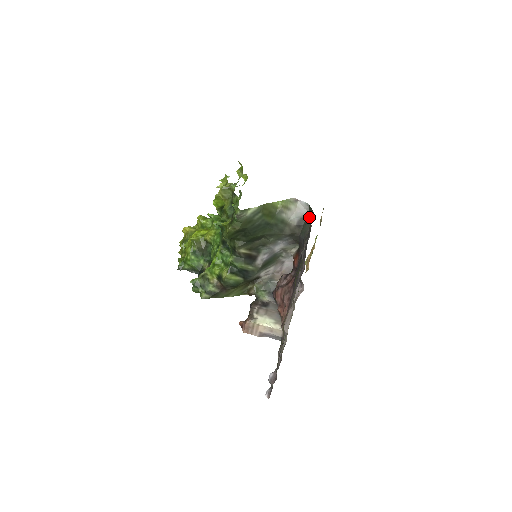
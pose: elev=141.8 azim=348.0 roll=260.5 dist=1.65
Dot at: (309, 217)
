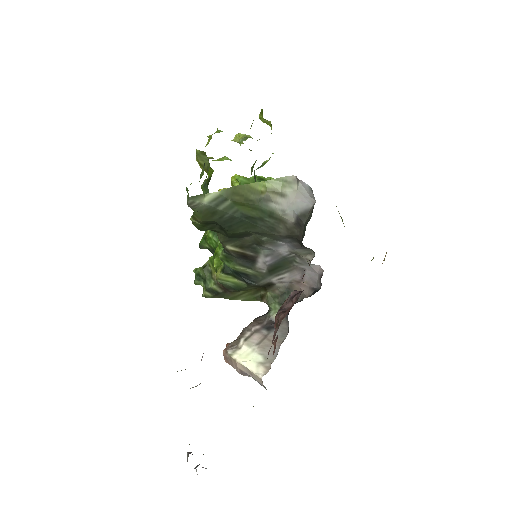
Dot at: (311, 213)
